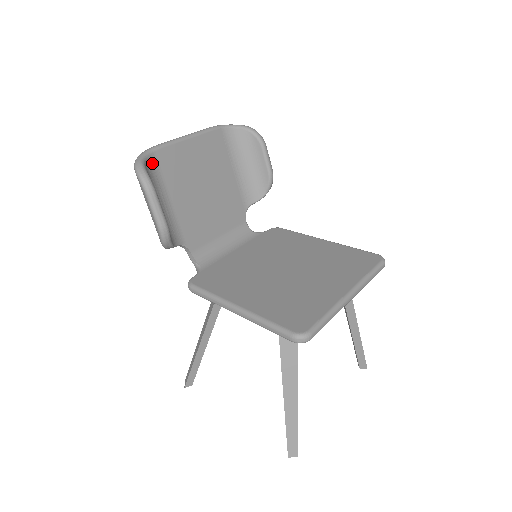
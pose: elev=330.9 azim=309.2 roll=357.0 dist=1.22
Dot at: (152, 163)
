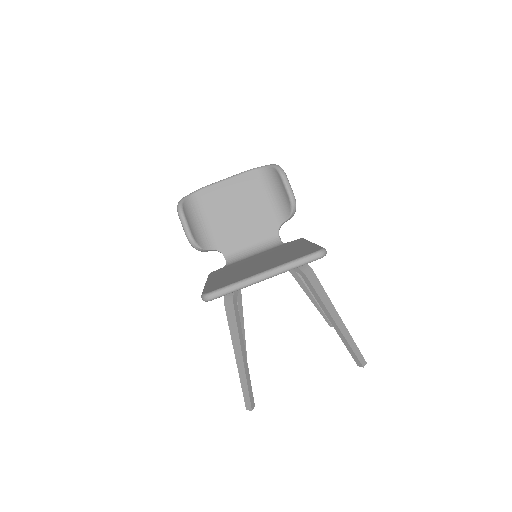
Dot at: (195, 198)
